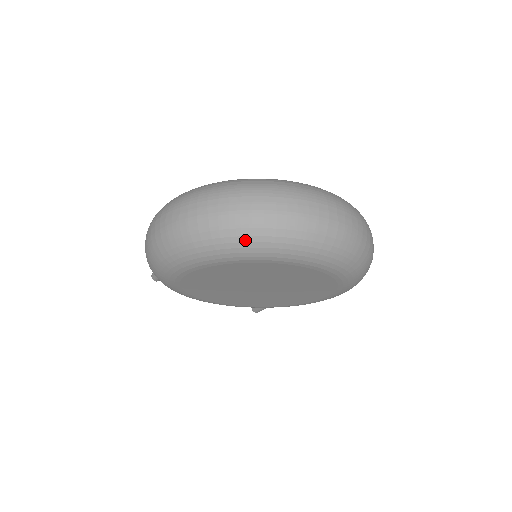
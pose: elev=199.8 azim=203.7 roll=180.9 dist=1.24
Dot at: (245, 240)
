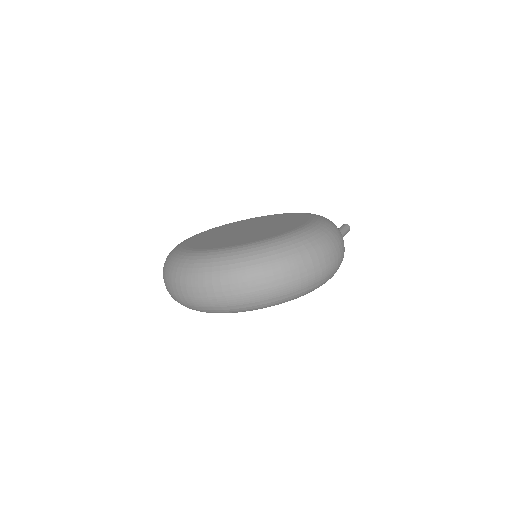
Dot at: occluded
